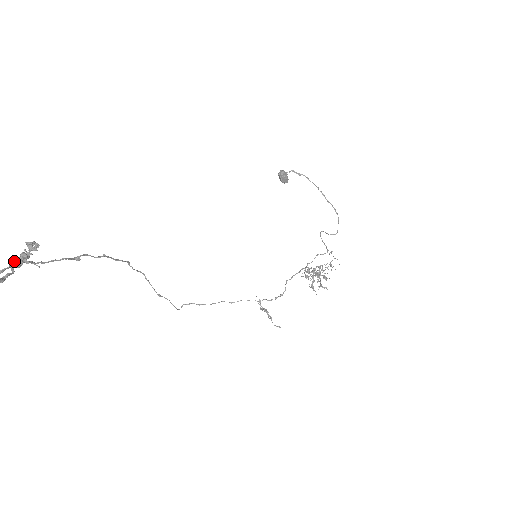
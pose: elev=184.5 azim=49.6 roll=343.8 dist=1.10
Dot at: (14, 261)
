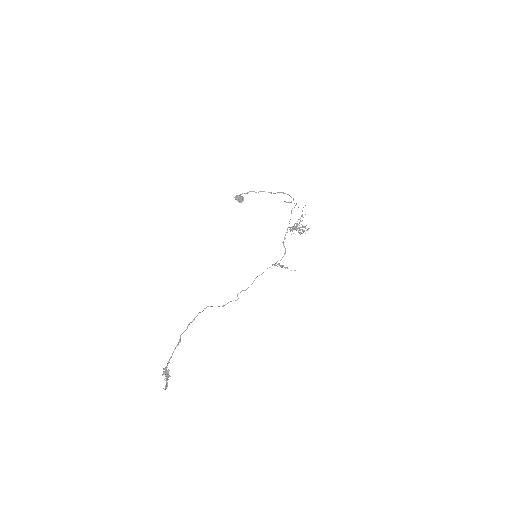
Dot at: (166, 380)
